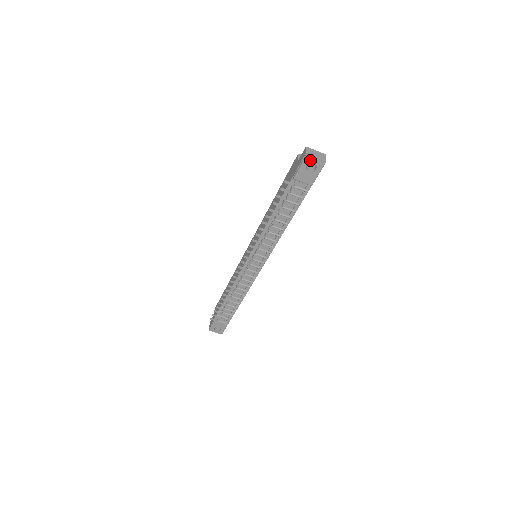
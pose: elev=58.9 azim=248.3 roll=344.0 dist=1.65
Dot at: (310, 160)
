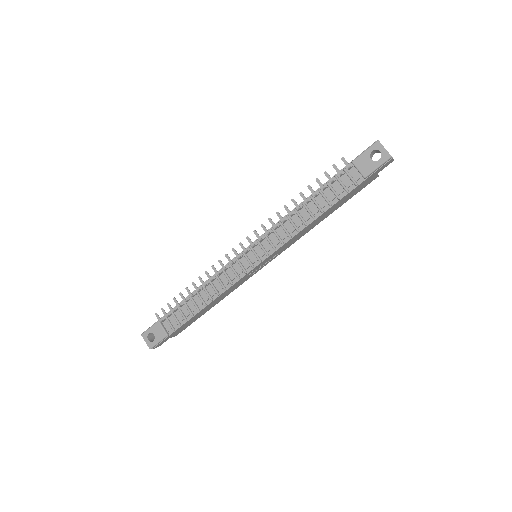
Dot at: (379, 146)
